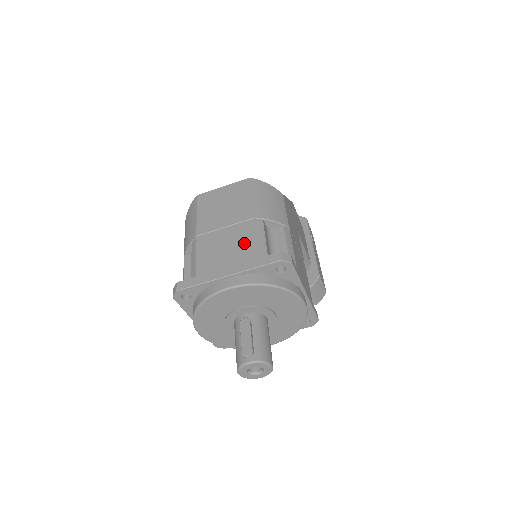
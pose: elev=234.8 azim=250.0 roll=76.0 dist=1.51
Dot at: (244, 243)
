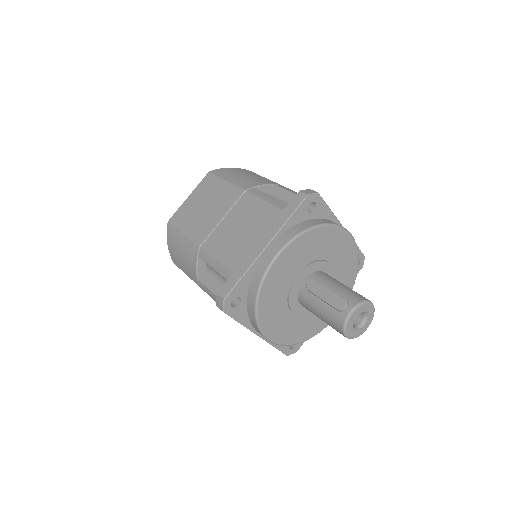
Dot at: (256, 213)
